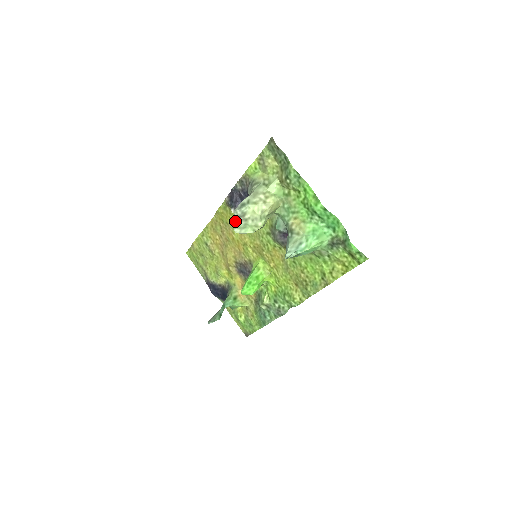
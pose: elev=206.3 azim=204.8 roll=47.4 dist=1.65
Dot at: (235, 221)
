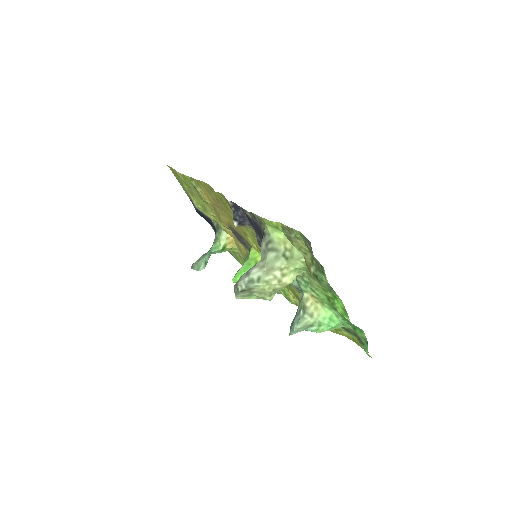
Dot at: (238, 292)
